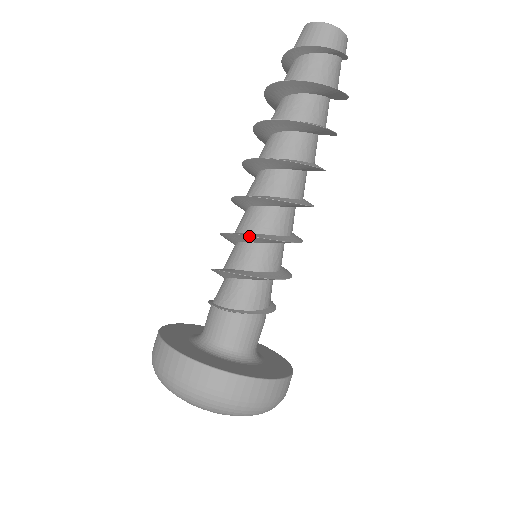
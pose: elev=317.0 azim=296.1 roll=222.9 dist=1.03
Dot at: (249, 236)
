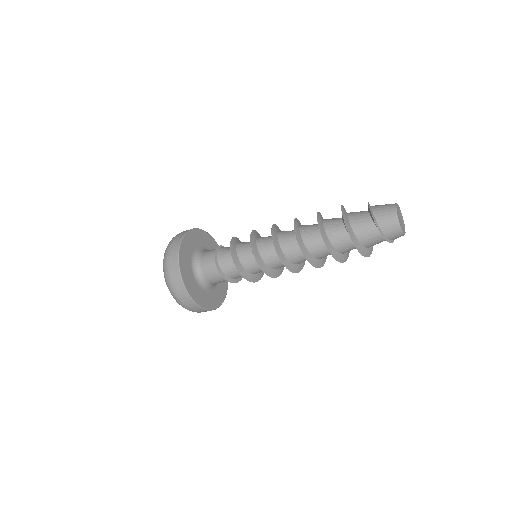
Dot at: (255, 259)
